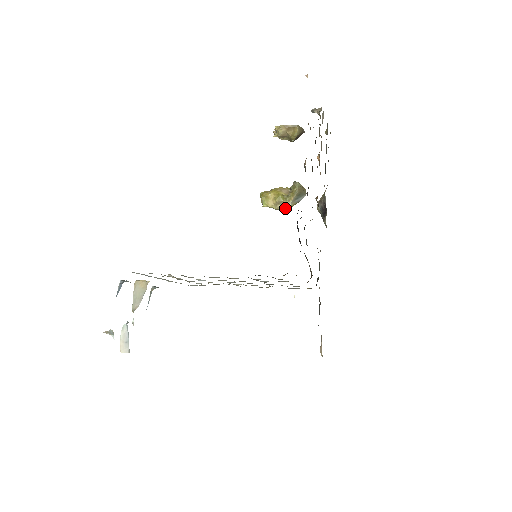
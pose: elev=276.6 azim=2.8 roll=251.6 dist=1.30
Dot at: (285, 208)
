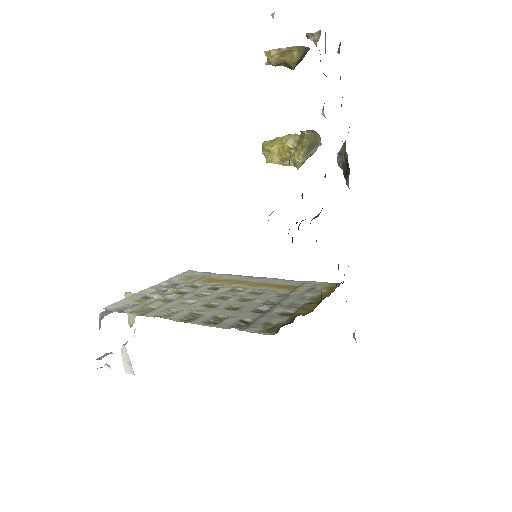
Dot at: (295, 165)
